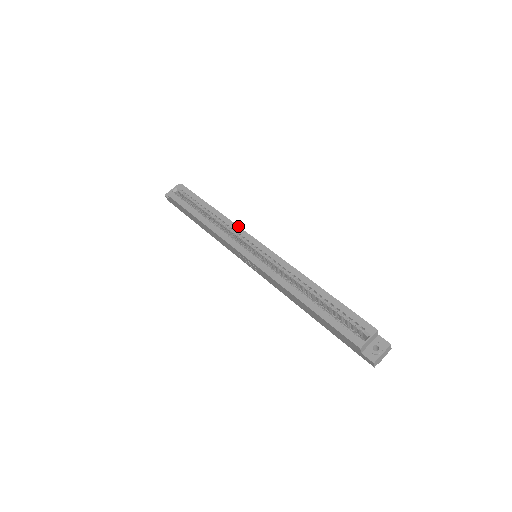
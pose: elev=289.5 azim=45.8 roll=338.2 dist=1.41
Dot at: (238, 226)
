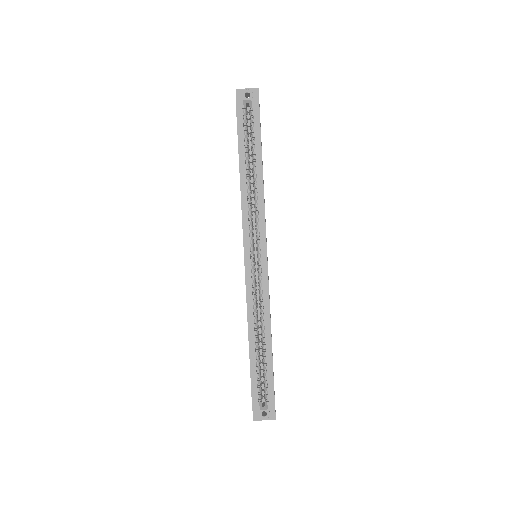
Dot at: occluded
